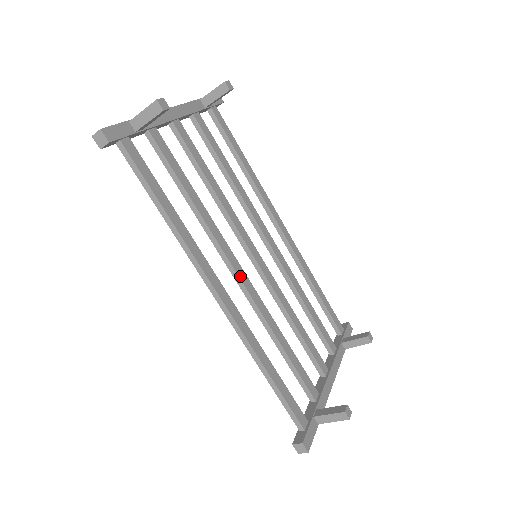
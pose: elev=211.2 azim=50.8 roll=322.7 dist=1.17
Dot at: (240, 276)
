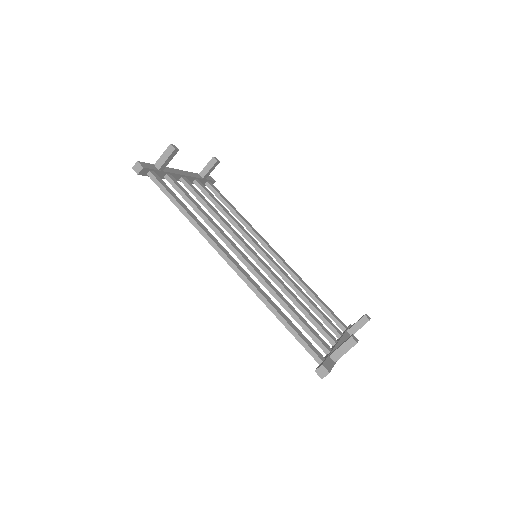
Dot at: (245, 258)
